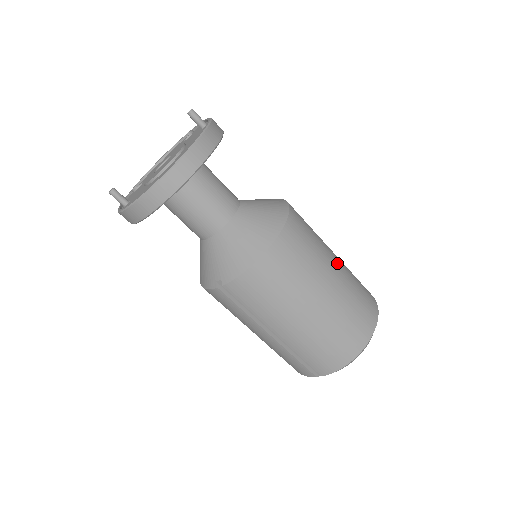
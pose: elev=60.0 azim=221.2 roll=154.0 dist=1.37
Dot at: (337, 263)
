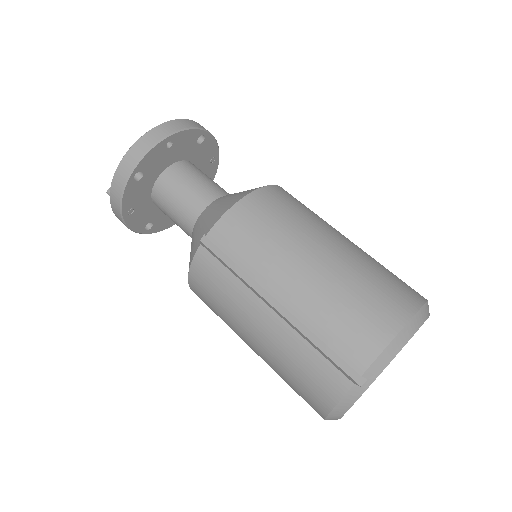
Dot at: occluded
